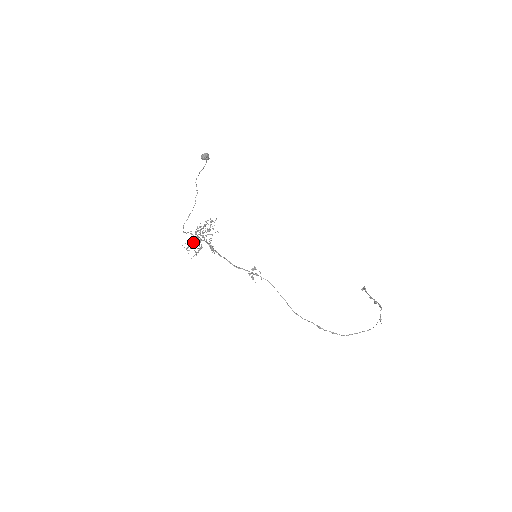
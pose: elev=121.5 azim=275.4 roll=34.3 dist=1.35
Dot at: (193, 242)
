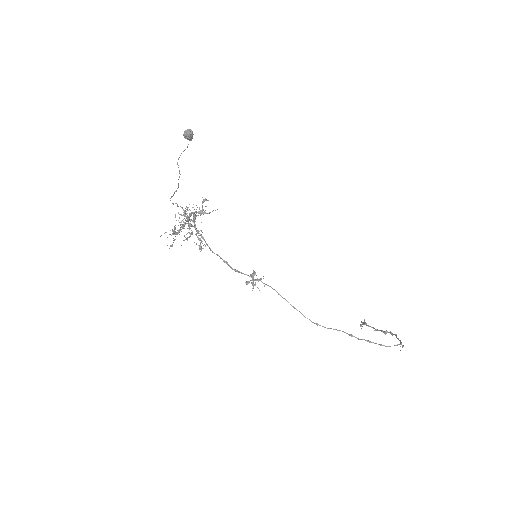
Dot at: (178, 230)
